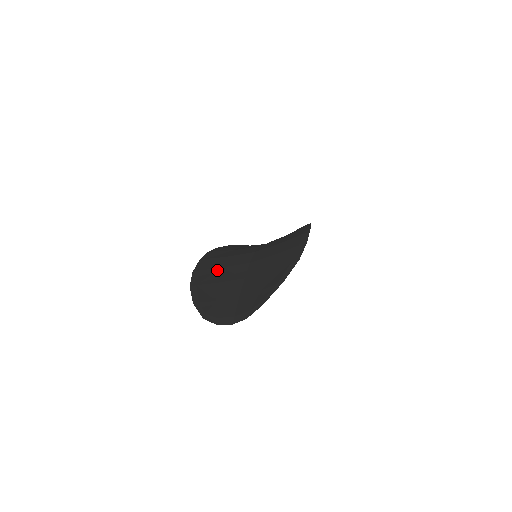
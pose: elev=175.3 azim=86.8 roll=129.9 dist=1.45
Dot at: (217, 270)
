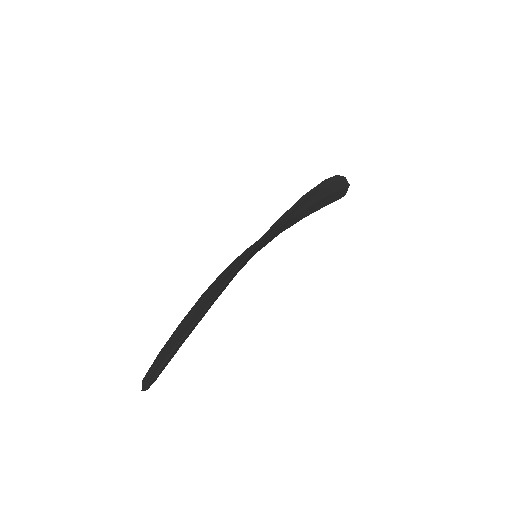
Dot at: (209, 293)
